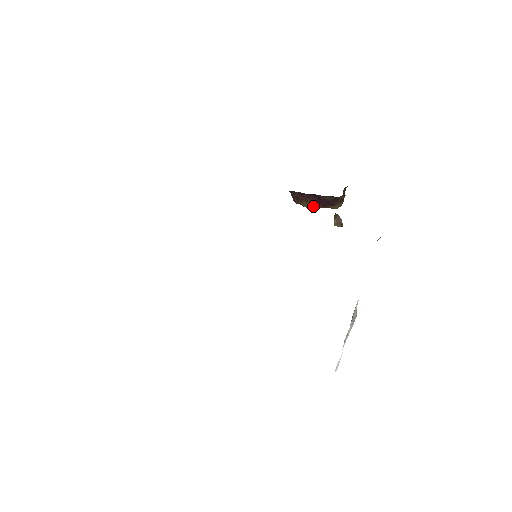
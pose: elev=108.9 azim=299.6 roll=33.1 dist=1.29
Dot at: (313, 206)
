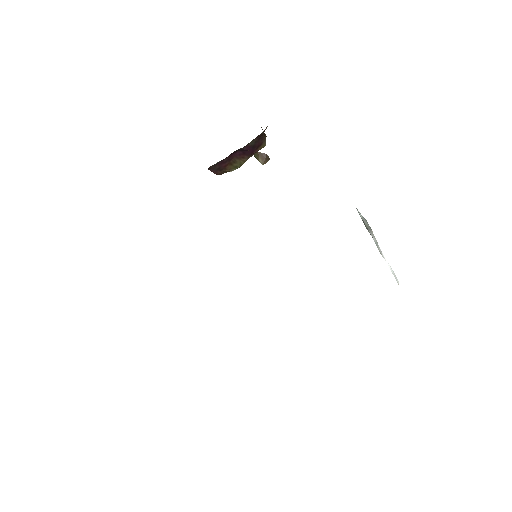
Dot at: (240, 163)
